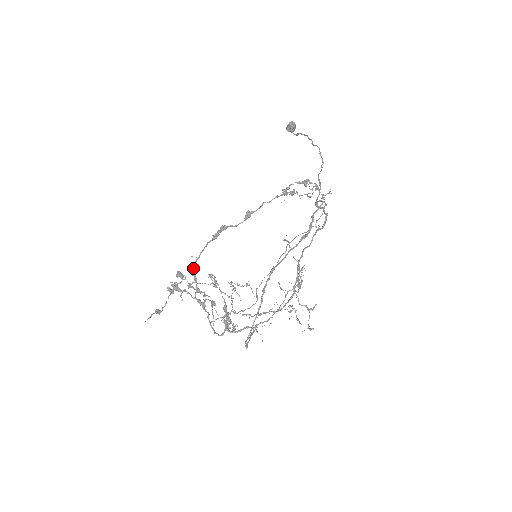
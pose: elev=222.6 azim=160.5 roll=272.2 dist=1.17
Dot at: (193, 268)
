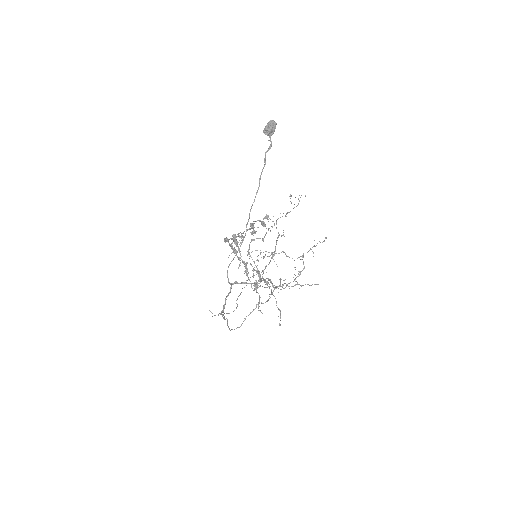
Dot at: (230, 246)
